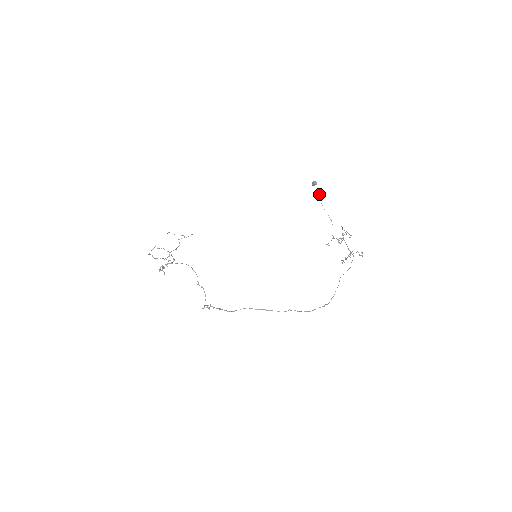
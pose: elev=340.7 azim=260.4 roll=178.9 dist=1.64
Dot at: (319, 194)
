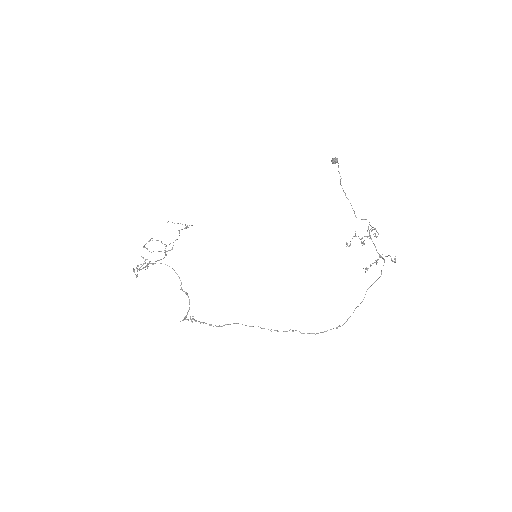
Dot at: occluded
